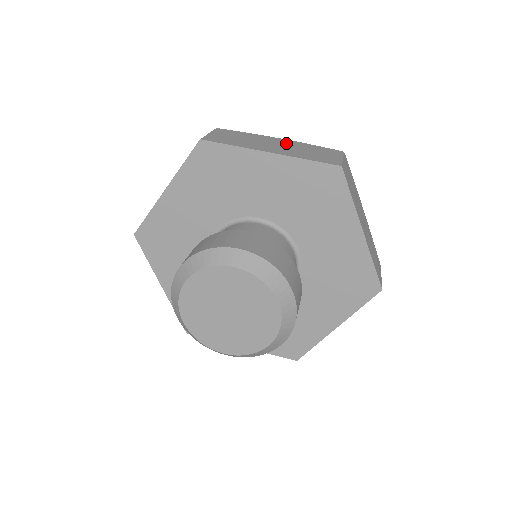
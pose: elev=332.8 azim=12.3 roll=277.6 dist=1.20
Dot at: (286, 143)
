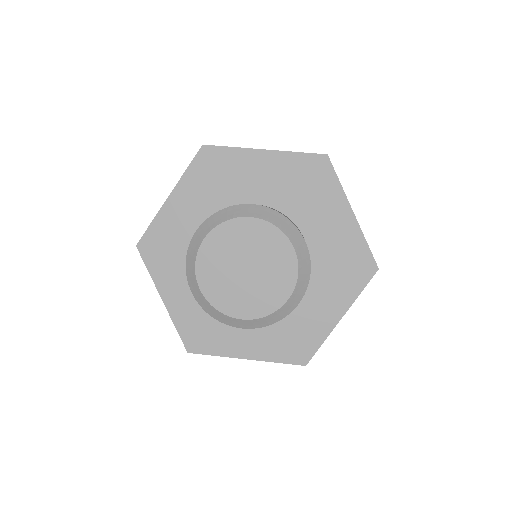
Dot at: occluded
